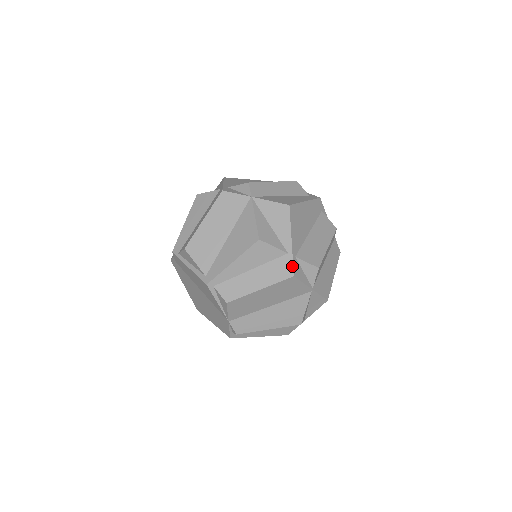
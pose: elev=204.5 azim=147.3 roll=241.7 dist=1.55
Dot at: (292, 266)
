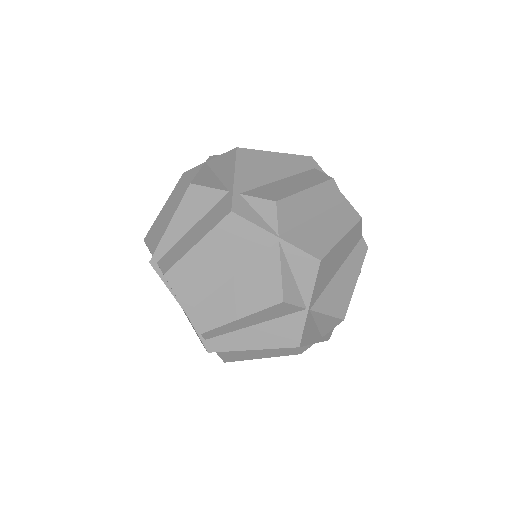
Dot at: (231, 202)
